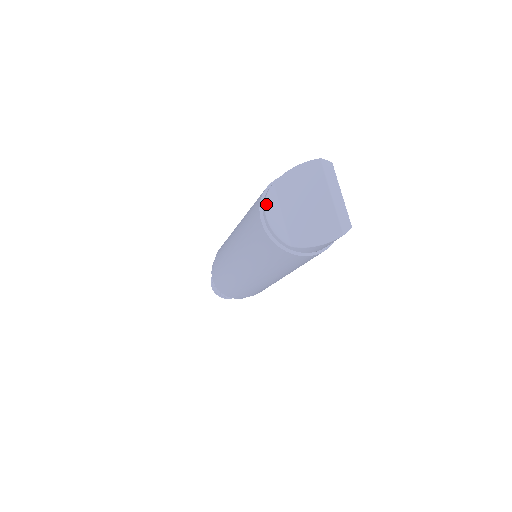
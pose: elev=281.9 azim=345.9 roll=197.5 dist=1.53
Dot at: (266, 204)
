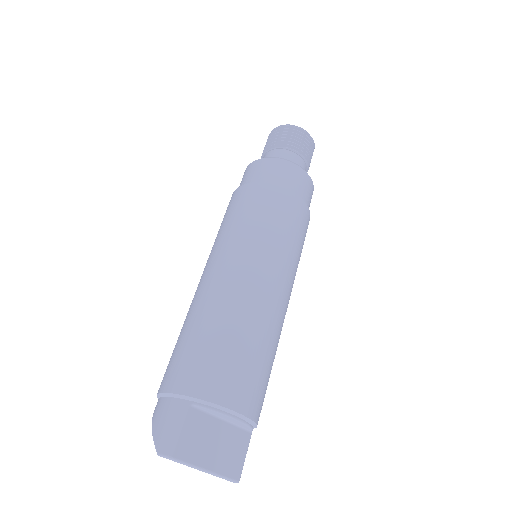
Dot at: occluded
